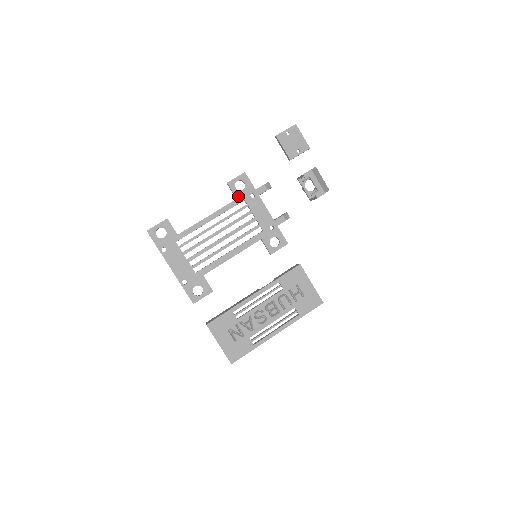
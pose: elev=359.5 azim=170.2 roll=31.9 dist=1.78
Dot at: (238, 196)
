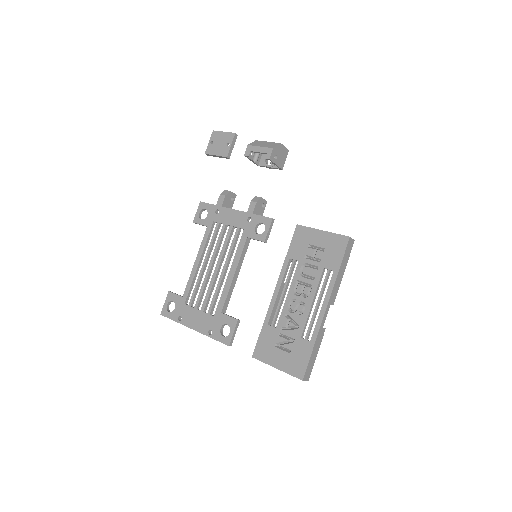
Dot at: (207, 223)
